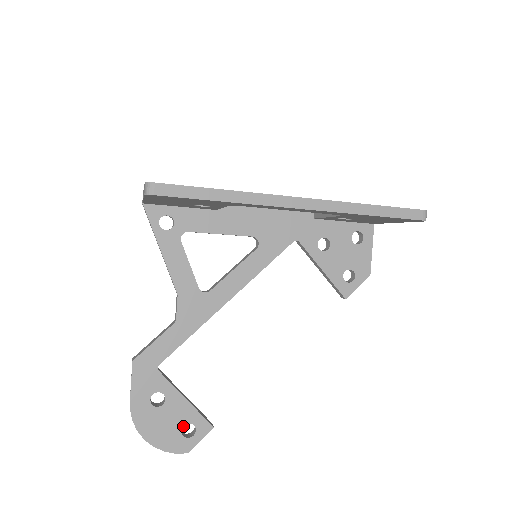
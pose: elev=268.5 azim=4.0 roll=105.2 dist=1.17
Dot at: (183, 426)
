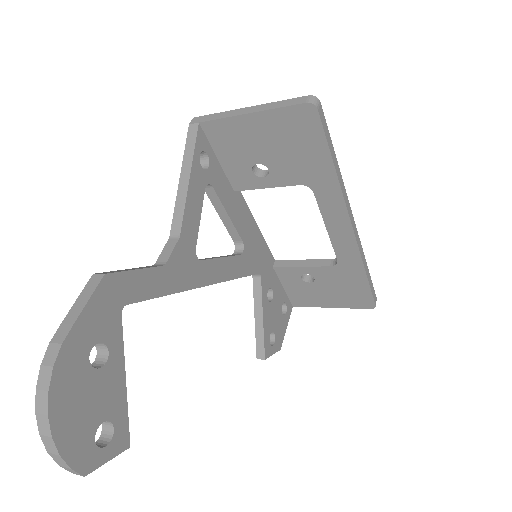
Dot at: occluded
